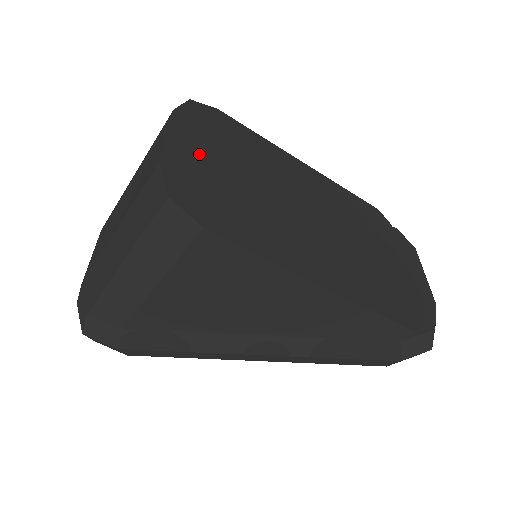
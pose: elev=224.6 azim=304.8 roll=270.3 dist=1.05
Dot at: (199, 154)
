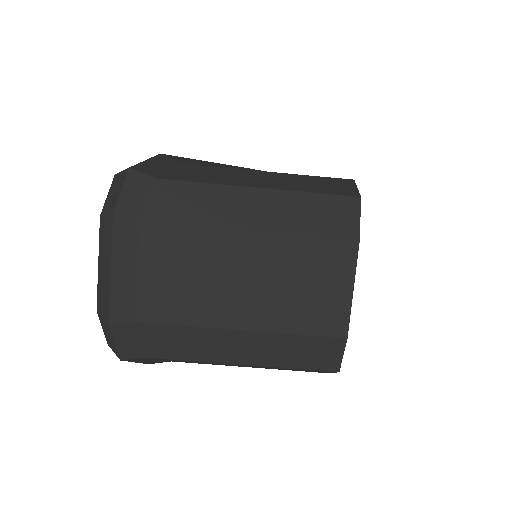
Dot at: occluded
